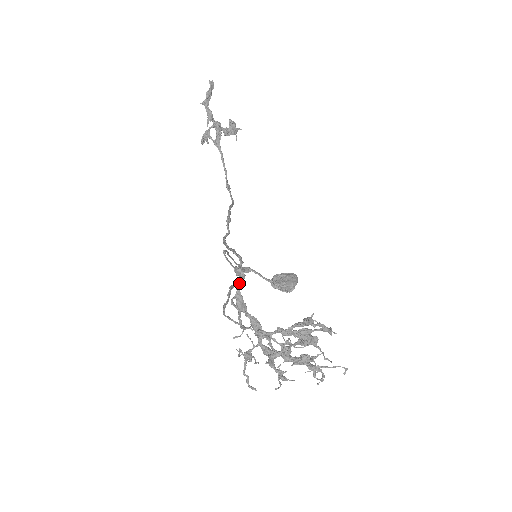
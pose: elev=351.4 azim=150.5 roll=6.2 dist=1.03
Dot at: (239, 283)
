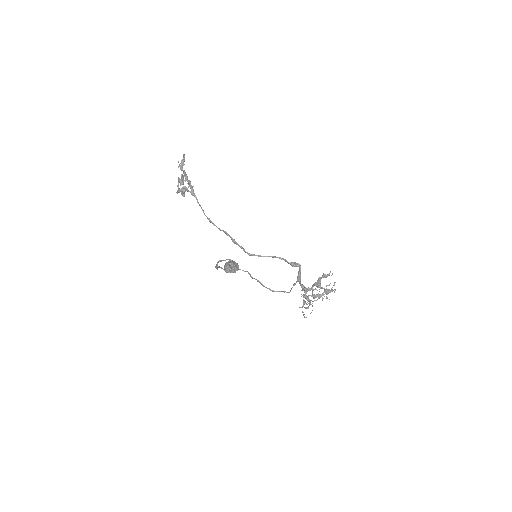
Dot at: (300, 270)
